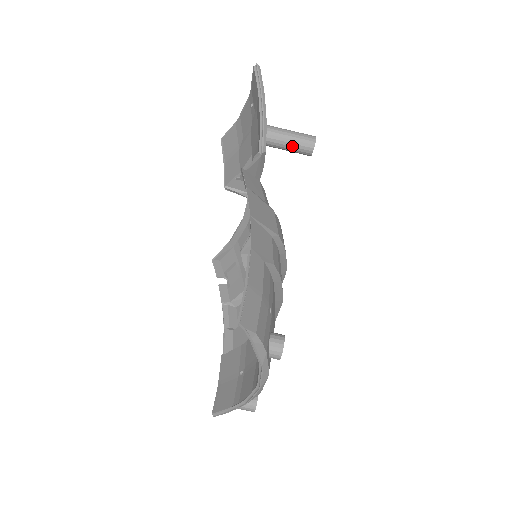
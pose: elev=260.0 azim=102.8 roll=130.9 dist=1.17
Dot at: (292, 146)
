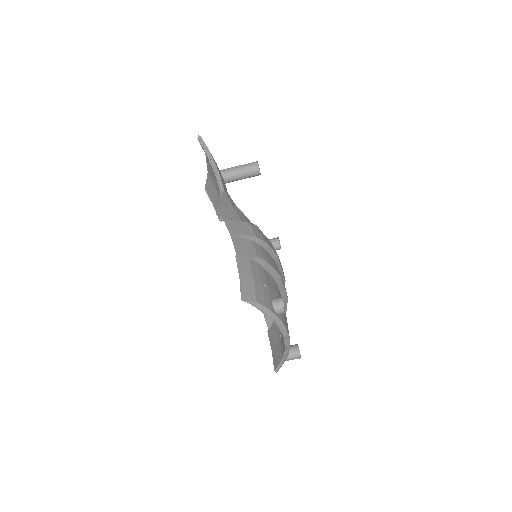
Dot at: (244, 175)
